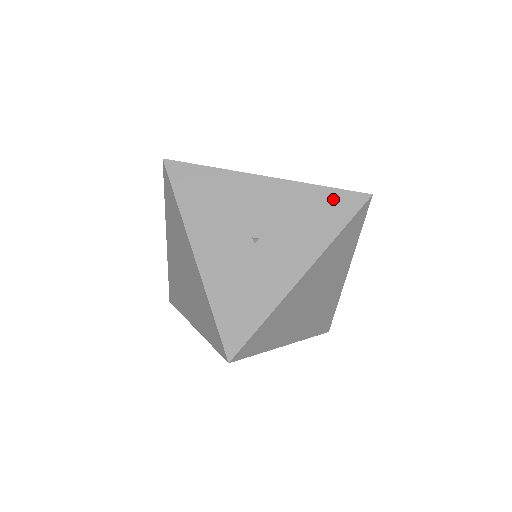
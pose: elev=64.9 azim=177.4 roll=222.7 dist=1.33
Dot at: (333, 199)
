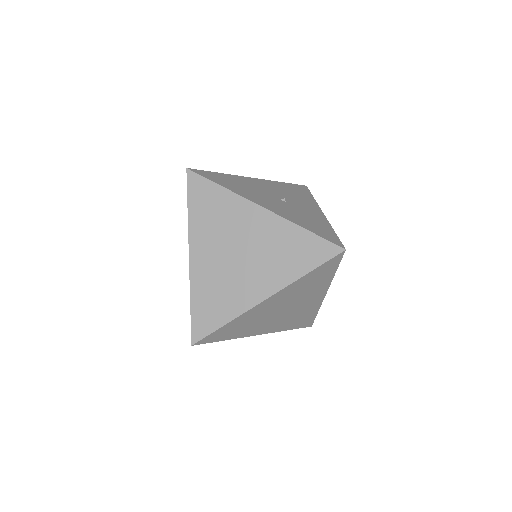
Dot at: (294, 187)
